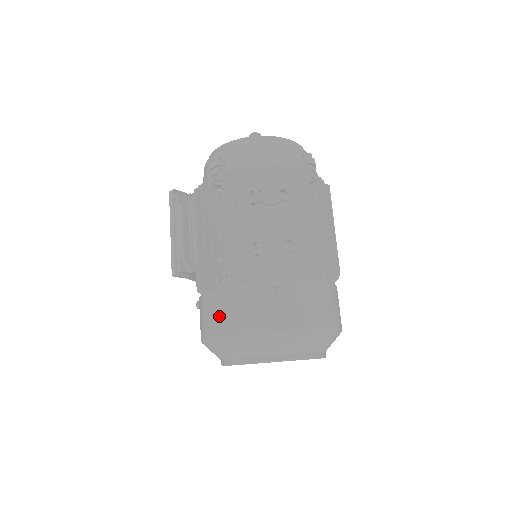
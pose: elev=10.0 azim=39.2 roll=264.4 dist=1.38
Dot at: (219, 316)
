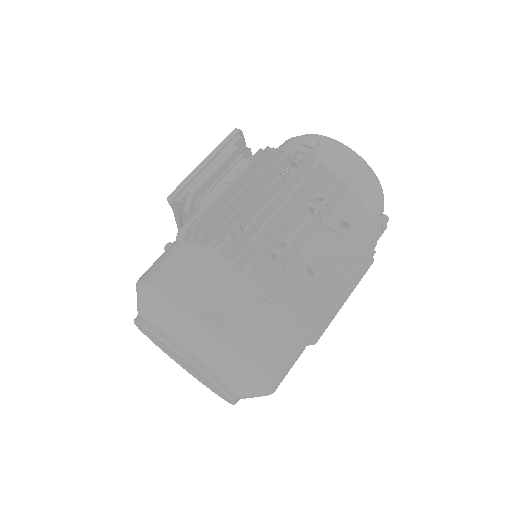
Dot at: (186, 274)
